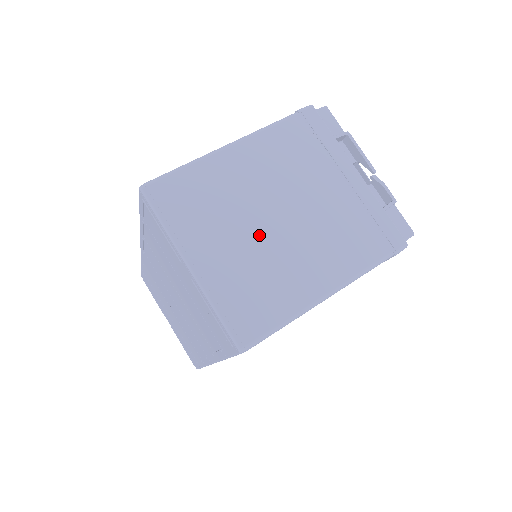
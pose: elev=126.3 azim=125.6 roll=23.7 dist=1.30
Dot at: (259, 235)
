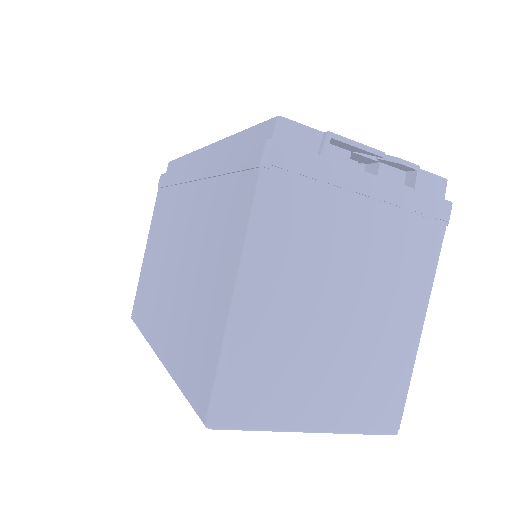
Dot at: (340, 343)
